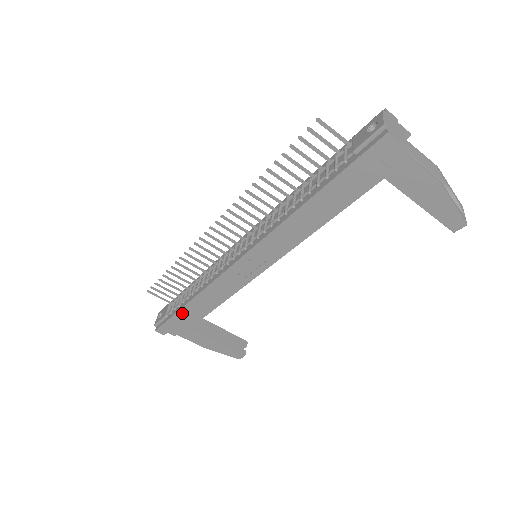
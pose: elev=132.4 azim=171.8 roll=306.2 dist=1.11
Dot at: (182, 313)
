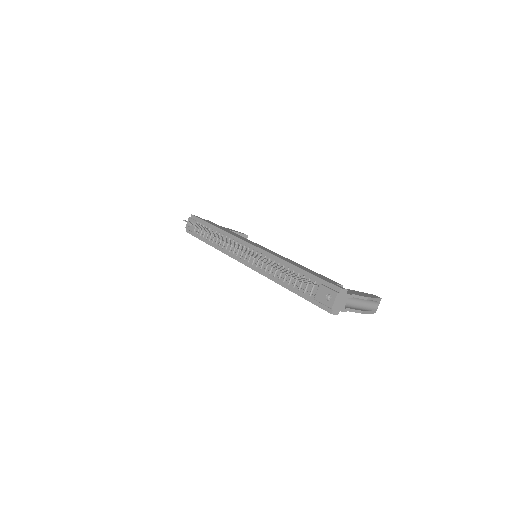
Dot at: occluded
